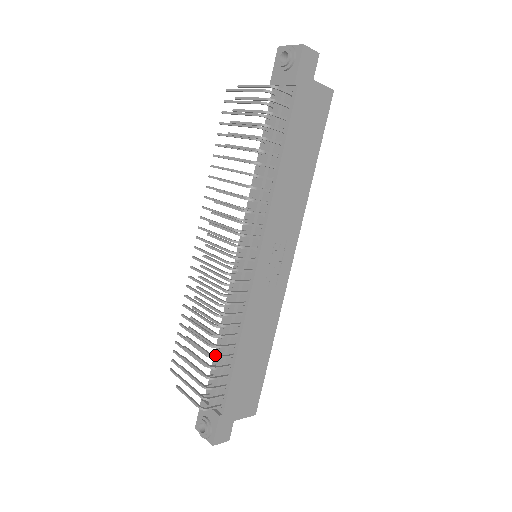
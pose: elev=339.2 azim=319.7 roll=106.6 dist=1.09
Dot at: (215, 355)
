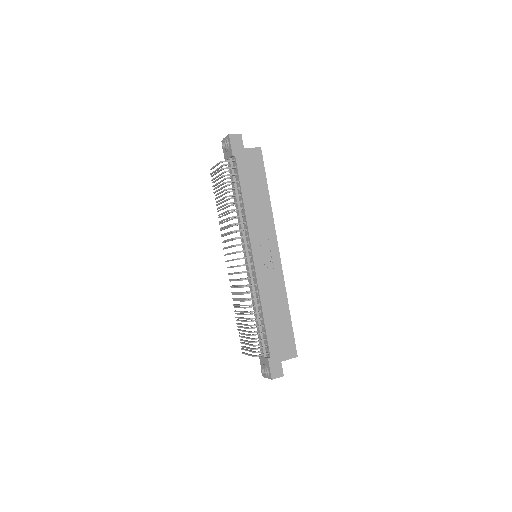
Dot at: (255, 324)
